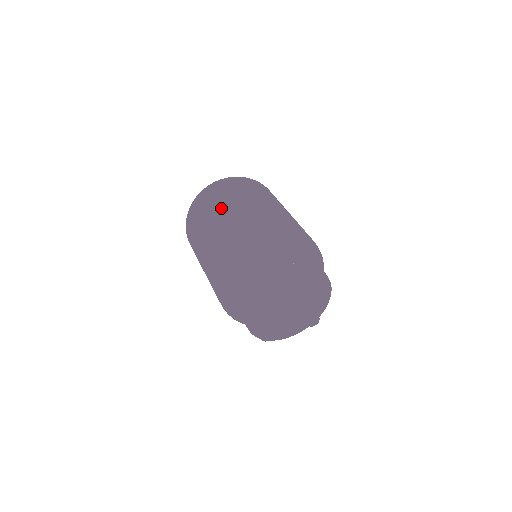
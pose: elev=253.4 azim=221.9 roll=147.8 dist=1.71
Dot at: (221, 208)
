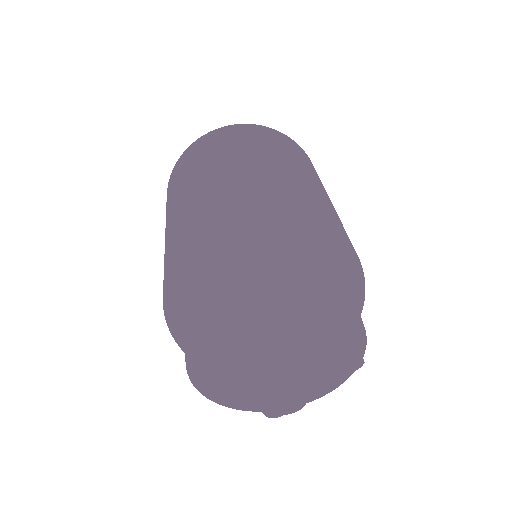
Dot at: (166, 214)
